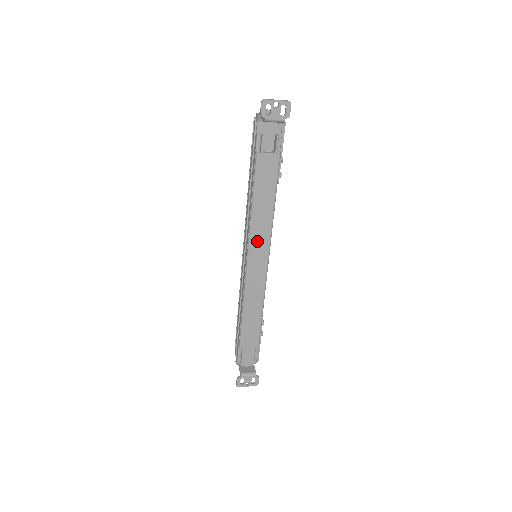
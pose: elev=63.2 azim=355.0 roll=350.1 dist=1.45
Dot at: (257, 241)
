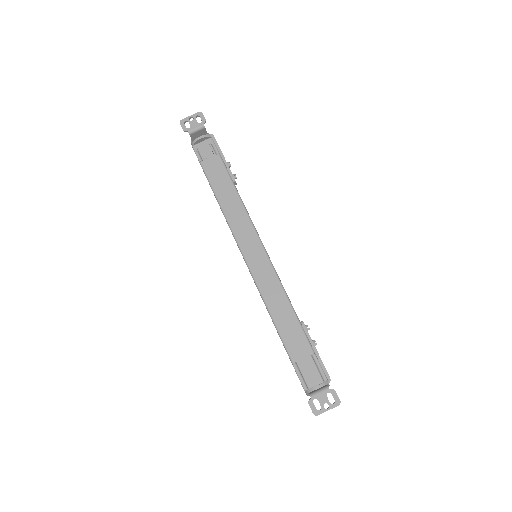
Dot at: (241, 232)
